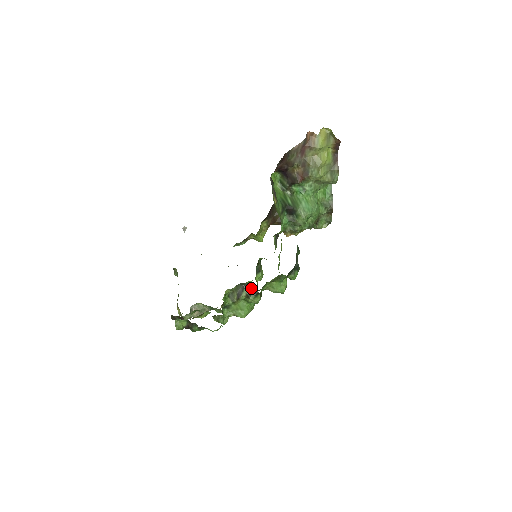
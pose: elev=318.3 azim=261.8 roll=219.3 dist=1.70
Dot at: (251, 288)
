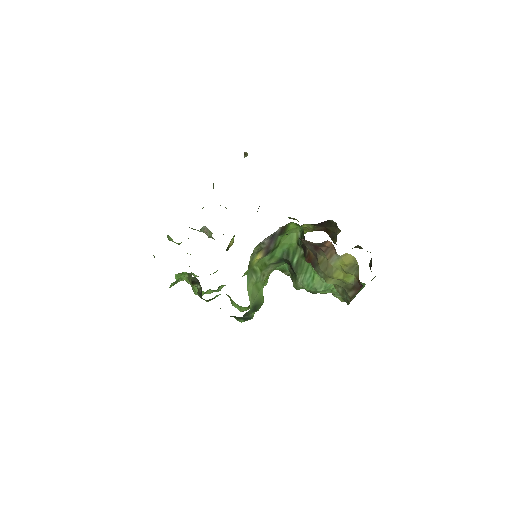
Dot at: occluded
